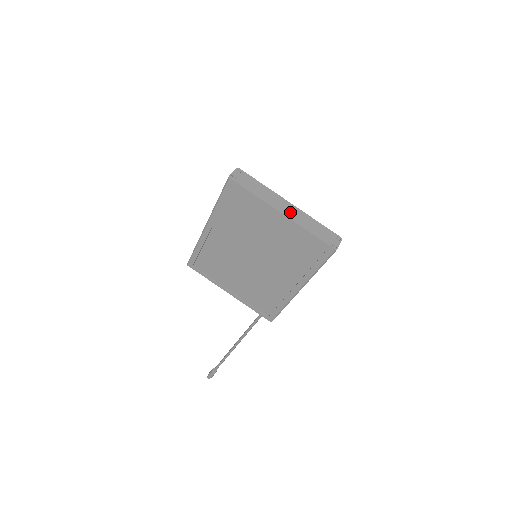
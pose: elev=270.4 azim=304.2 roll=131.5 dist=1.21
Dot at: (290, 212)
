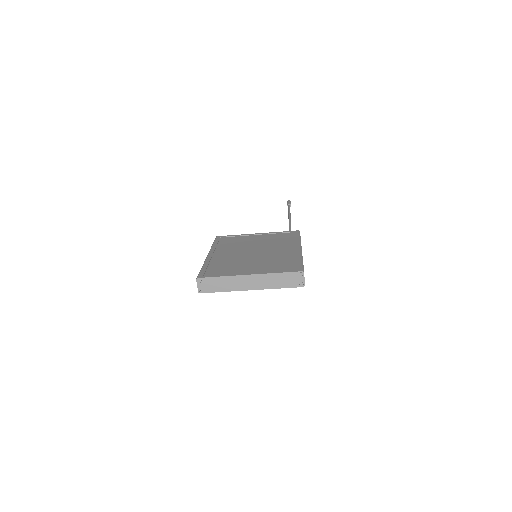
Dot at: (255, 284)
